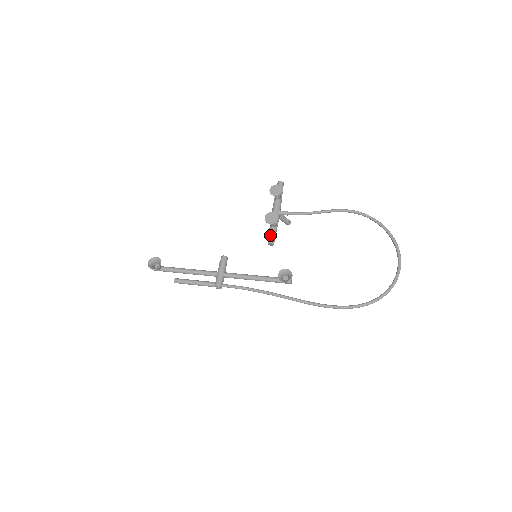
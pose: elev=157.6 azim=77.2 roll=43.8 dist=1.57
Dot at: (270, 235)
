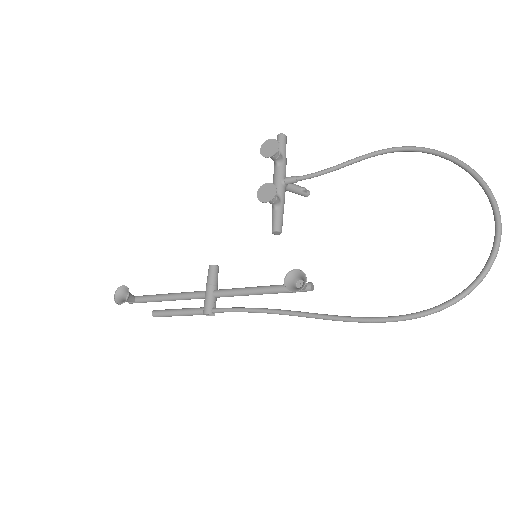
Dot at: (273, 219)
